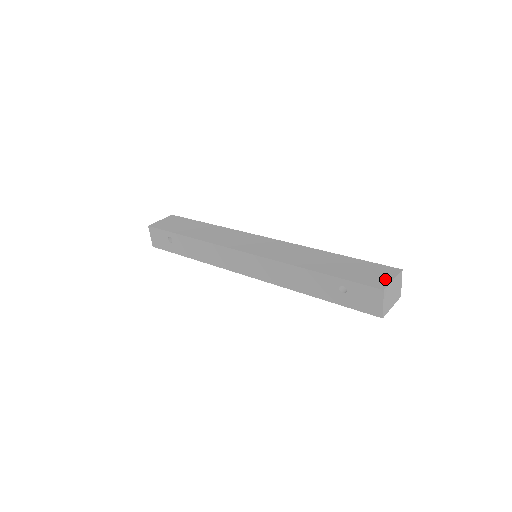
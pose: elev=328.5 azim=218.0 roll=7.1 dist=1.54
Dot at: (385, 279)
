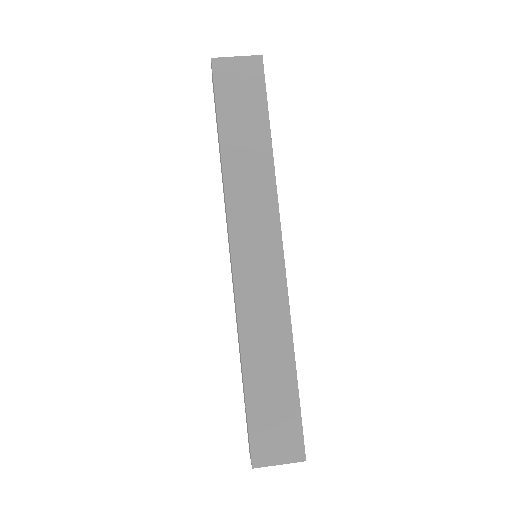
Dot at: (274, 457)
